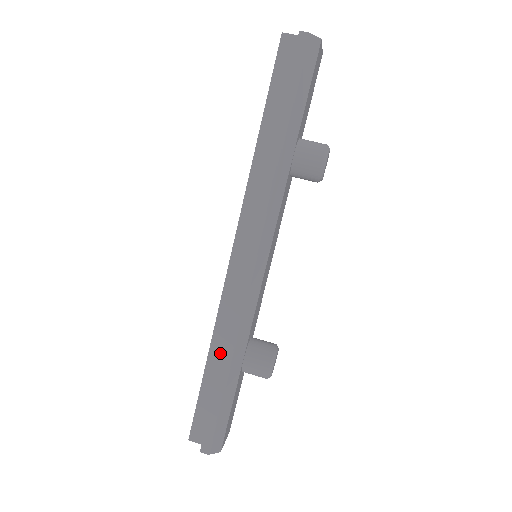
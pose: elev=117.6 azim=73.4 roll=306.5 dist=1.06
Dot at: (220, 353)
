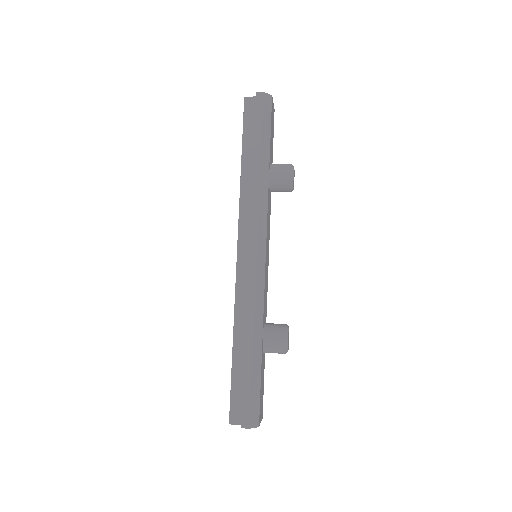
Dot at: (242, 337)
